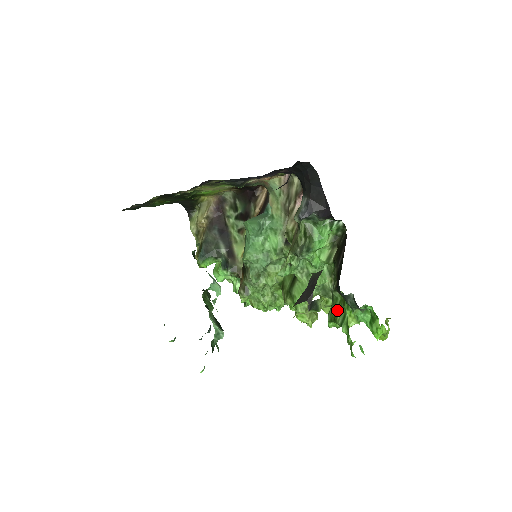
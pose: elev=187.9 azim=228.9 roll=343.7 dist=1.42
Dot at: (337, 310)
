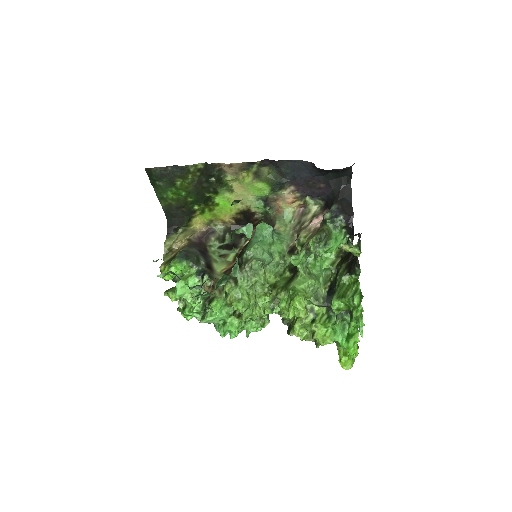
Dot at: (346, 290)
